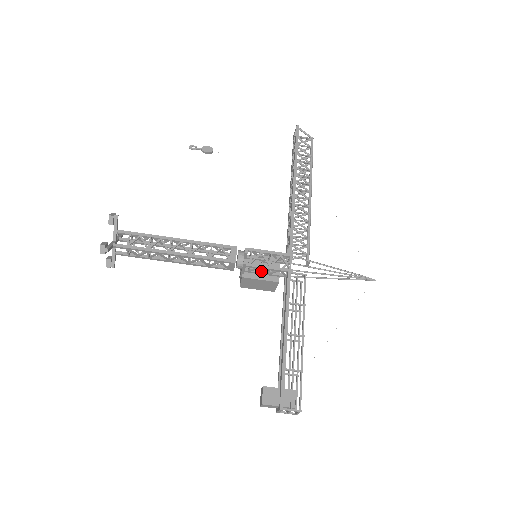
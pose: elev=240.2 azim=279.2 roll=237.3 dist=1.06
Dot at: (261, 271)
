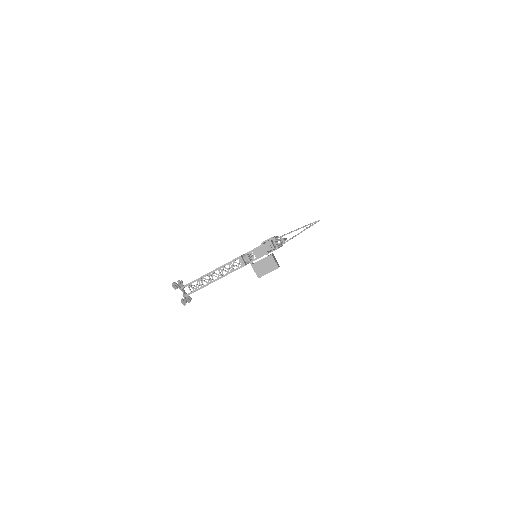
Dot at: (259, 256)
